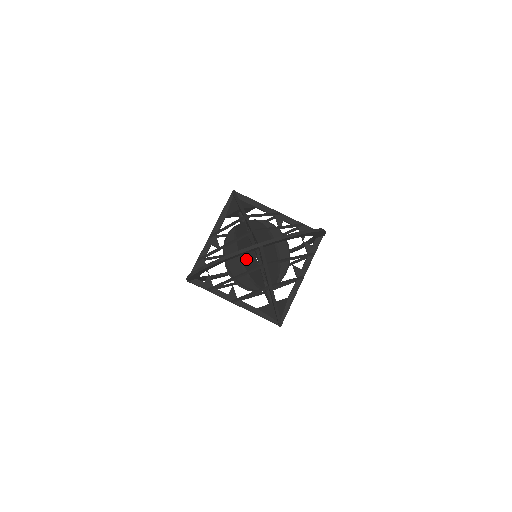
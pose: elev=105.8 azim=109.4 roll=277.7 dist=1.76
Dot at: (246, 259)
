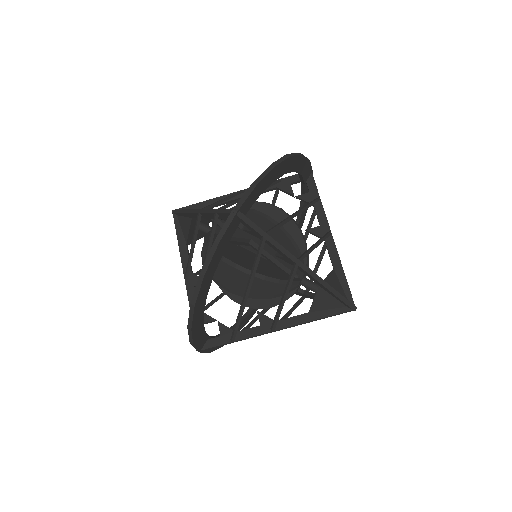
Dot at: (243, 262)
